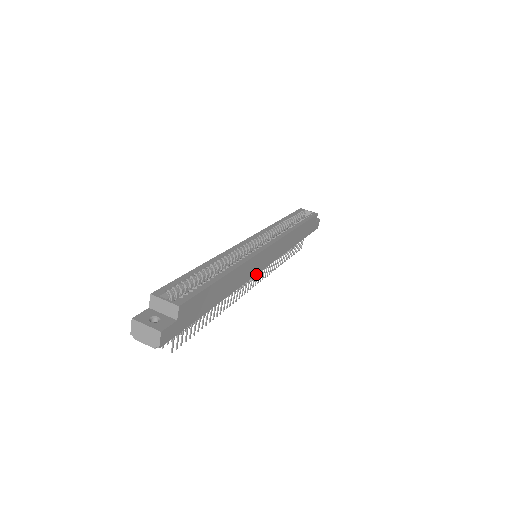
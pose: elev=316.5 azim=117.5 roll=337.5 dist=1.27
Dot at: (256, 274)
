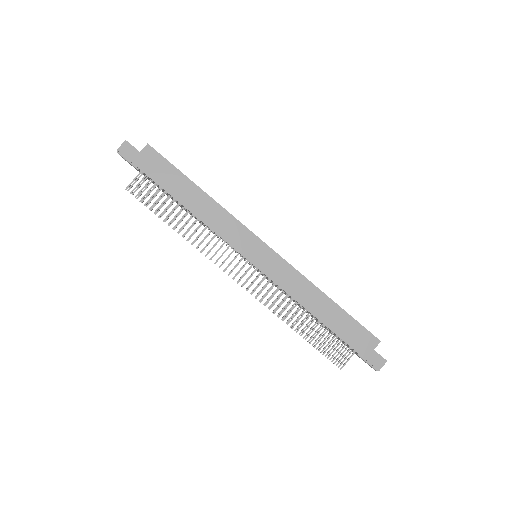
Dot at: (236, 249)
